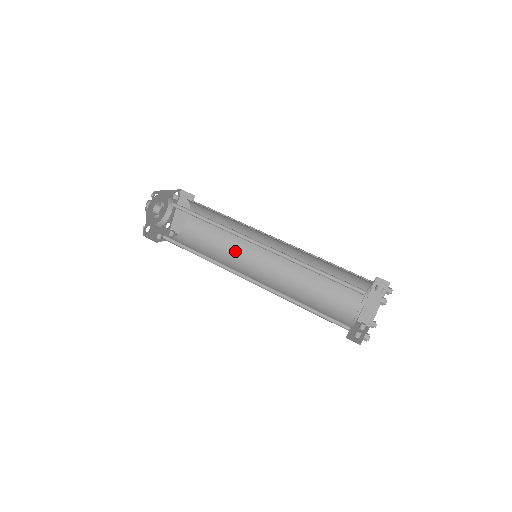
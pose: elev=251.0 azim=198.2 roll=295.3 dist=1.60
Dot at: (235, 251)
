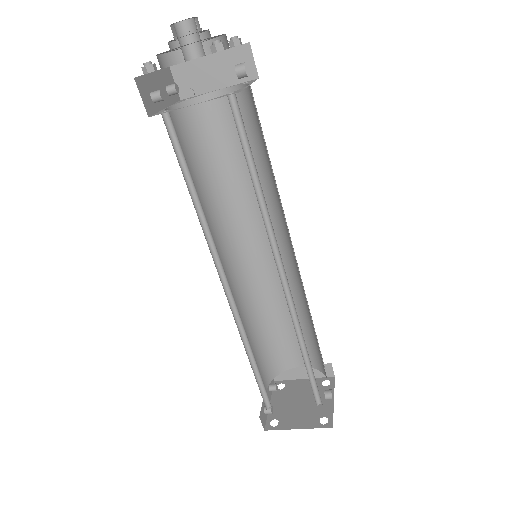
Dot at: (231, 202)
